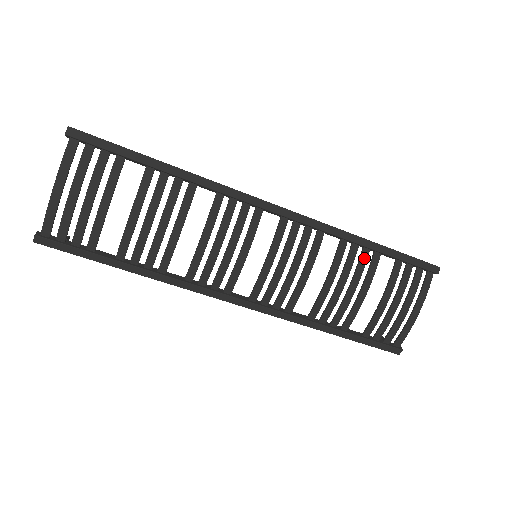
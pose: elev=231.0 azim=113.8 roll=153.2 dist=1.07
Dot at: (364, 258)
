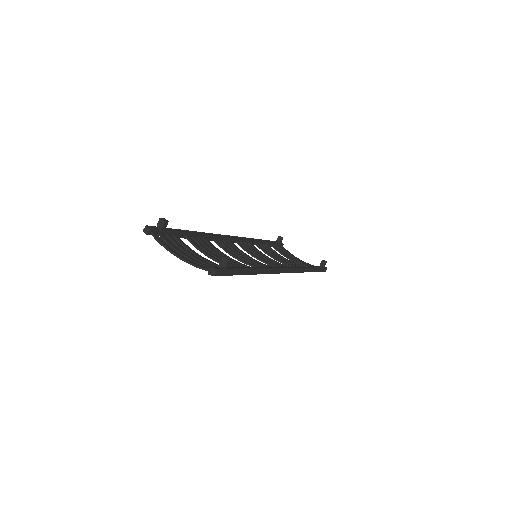
Dot at: occluded
